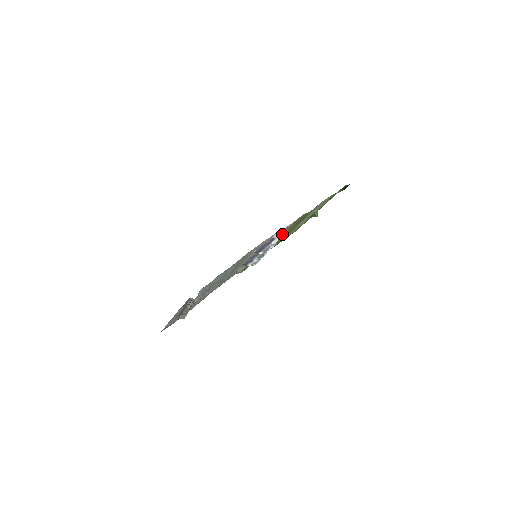
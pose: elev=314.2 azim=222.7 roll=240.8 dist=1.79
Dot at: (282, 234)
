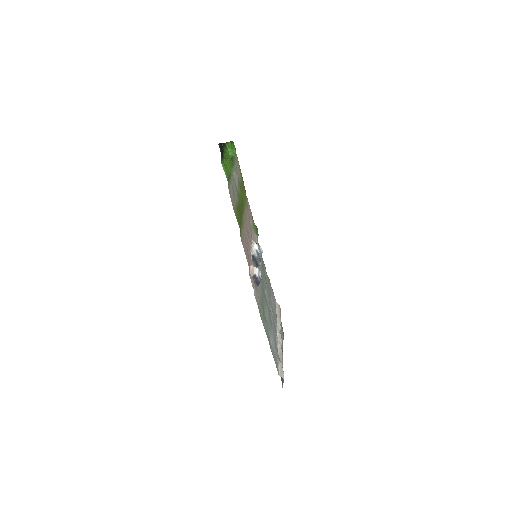
Dot at: (246, 234)
